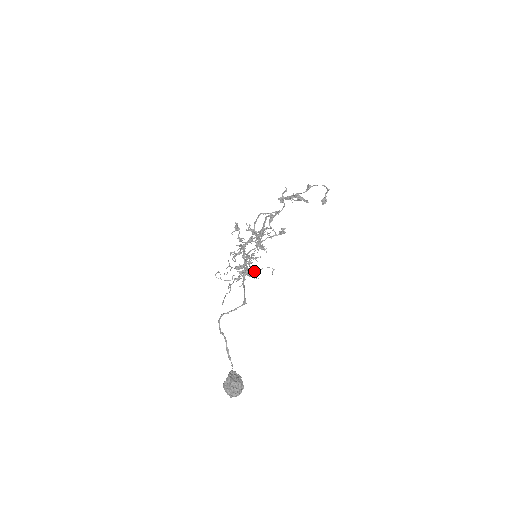
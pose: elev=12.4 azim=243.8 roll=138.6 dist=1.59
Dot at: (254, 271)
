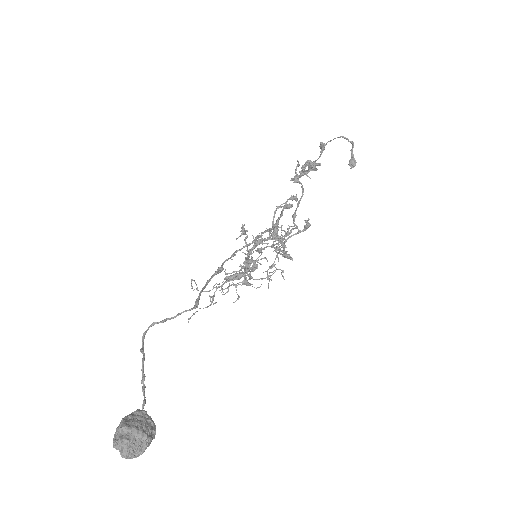
Dot at: occluded
